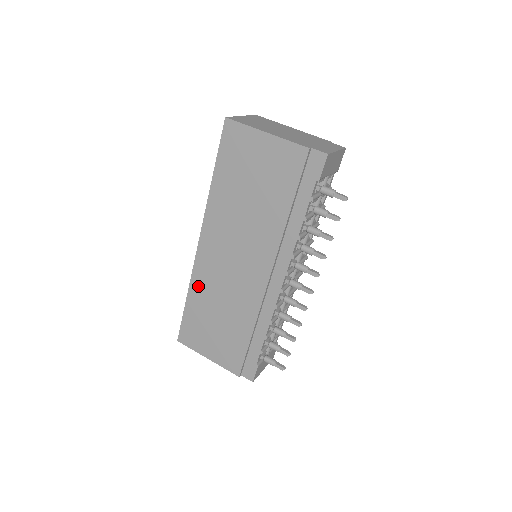
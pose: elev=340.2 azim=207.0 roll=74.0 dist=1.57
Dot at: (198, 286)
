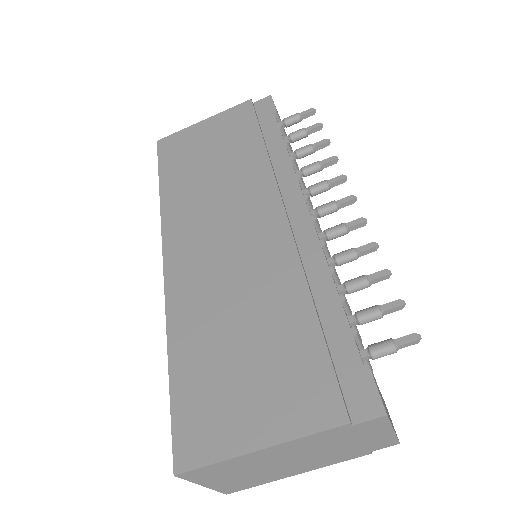
Dot at: (183, 317)
